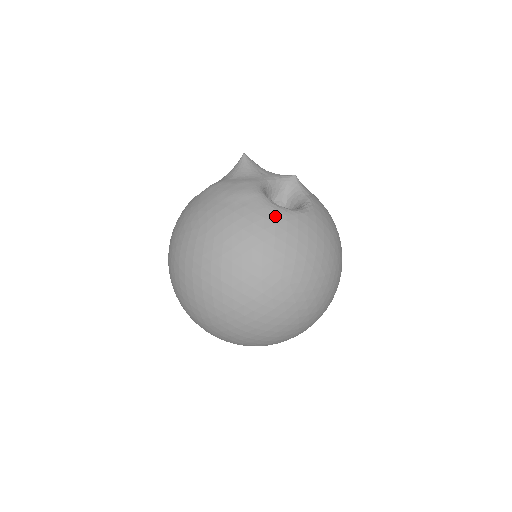
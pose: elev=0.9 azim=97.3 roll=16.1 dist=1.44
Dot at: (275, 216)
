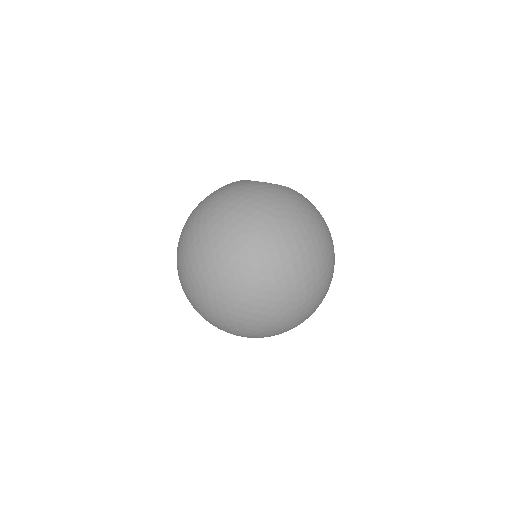
Dot at: (258, 183)
